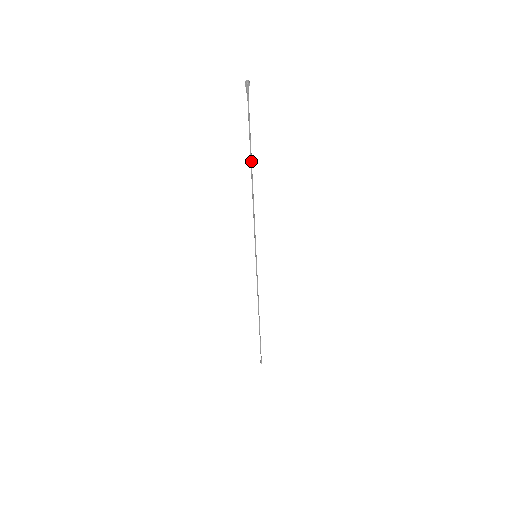
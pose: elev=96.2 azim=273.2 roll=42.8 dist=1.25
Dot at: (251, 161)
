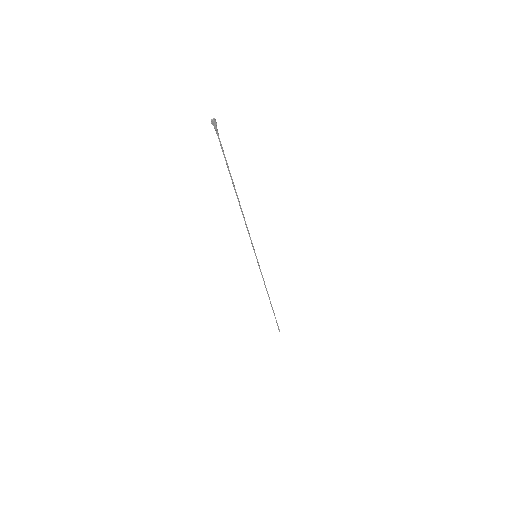
Dot at: (233, 184)
